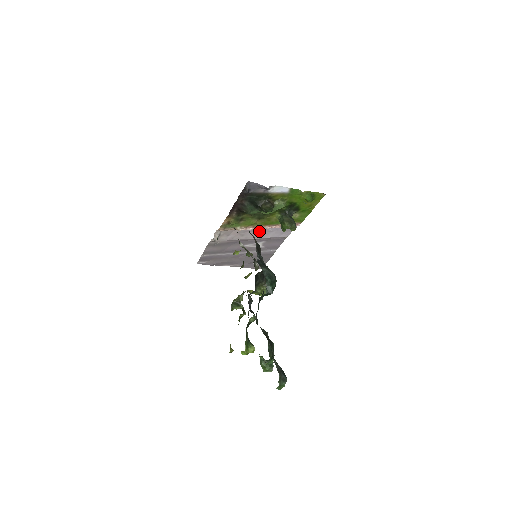
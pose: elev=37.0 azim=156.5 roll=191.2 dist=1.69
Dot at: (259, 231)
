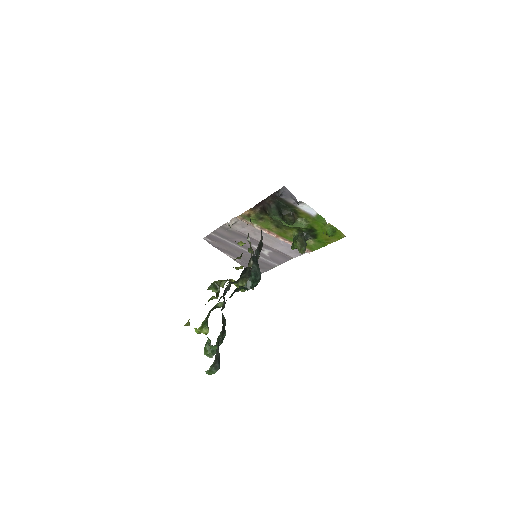
Dot at: (272, 239)
